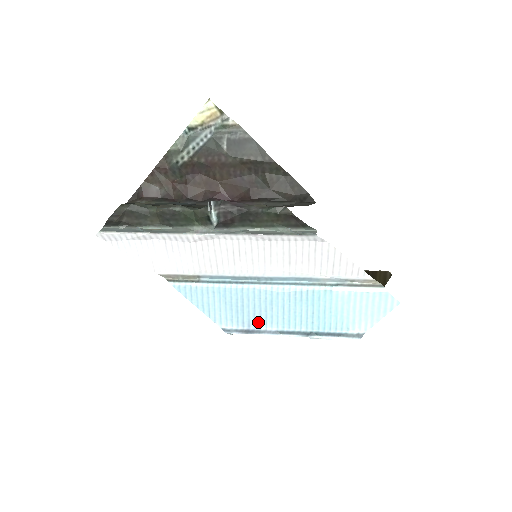
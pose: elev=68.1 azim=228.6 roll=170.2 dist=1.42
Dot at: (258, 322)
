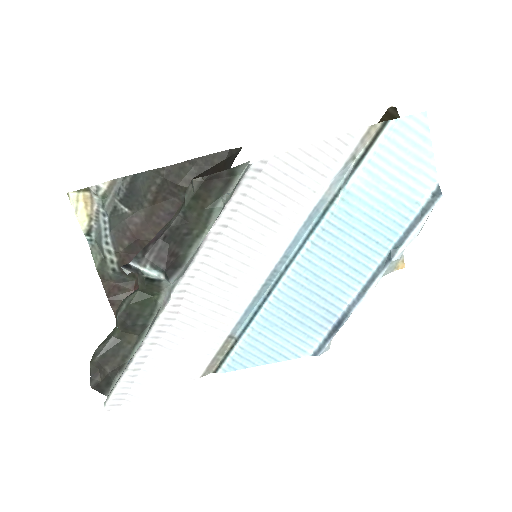
Dot at: (332, 308)
